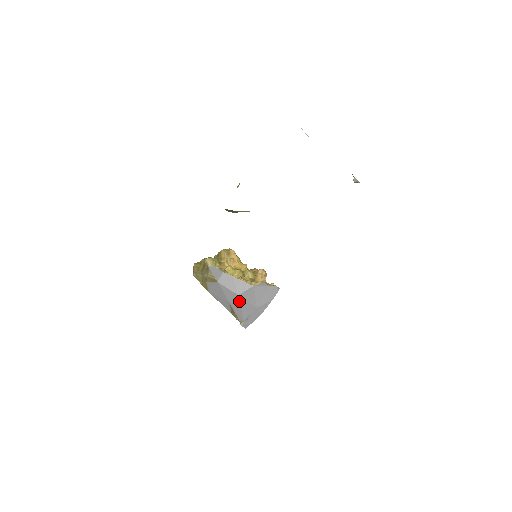
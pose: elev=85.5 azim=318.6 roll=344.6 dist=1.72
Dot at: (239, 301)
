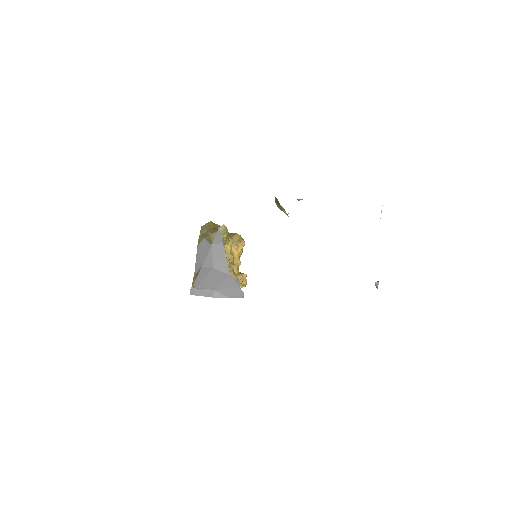
Dot at: (209, 272)
